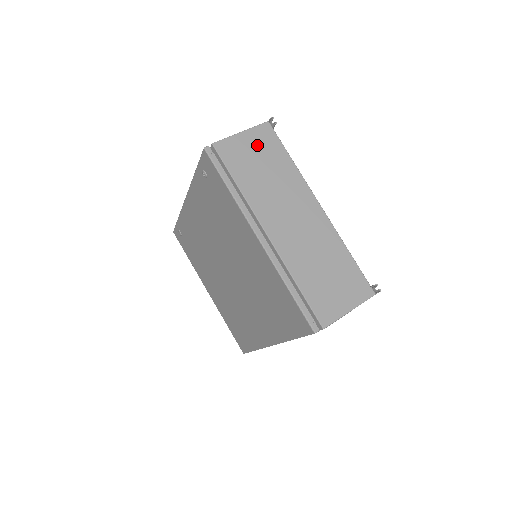
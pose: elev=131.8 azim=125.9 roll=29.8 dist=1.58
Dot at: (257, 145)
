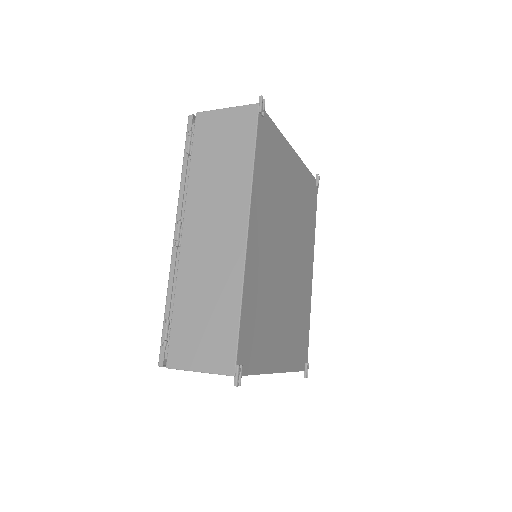
Dot at: occluded
